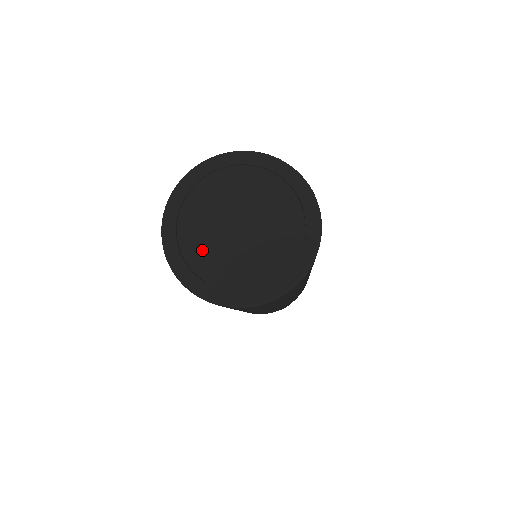
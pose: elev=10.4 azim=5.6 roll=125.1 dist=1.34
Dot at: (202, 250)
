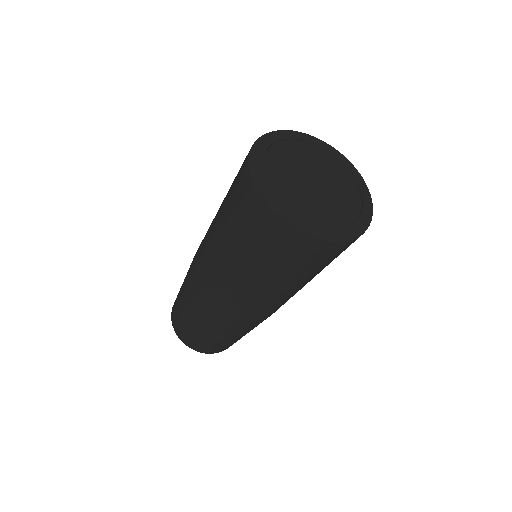
Dot at: (302, 203)
